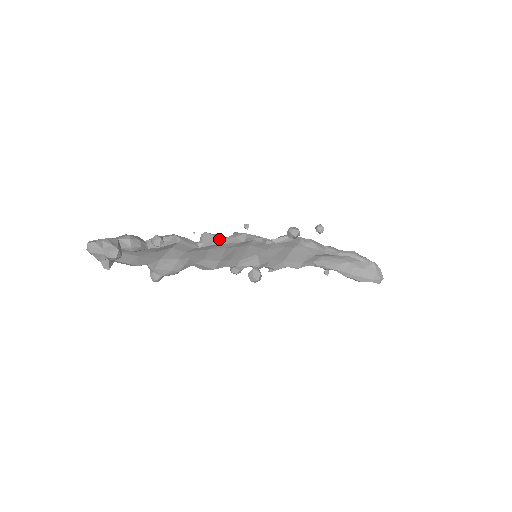
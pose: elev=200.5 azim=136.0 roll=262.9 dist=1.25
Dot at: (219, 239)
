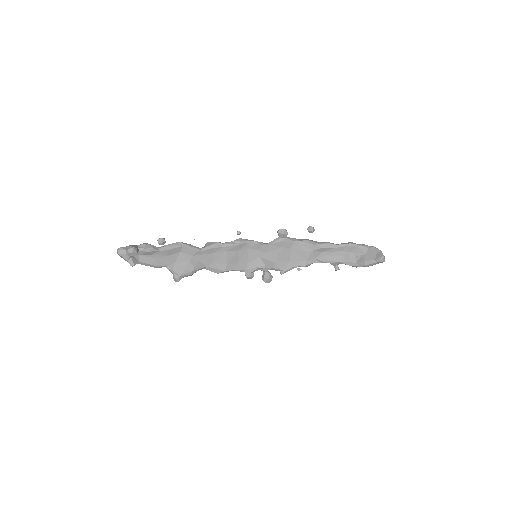
Dot at: (217, 243)
